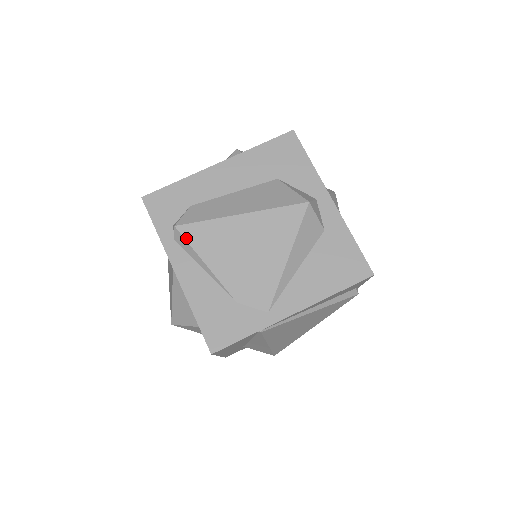
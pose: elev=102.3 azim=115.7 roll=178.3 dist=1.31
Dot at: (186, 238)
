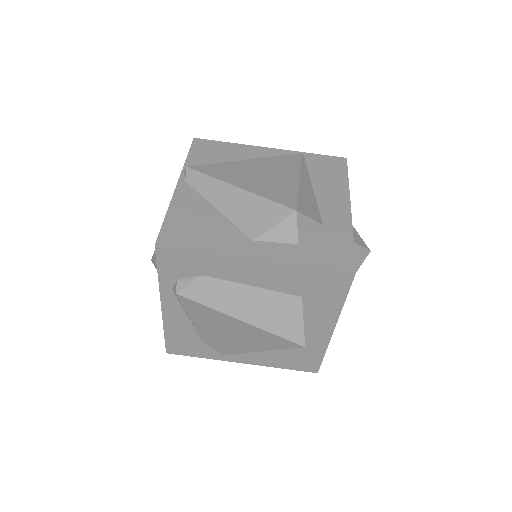
Dot at: (182, 303)
